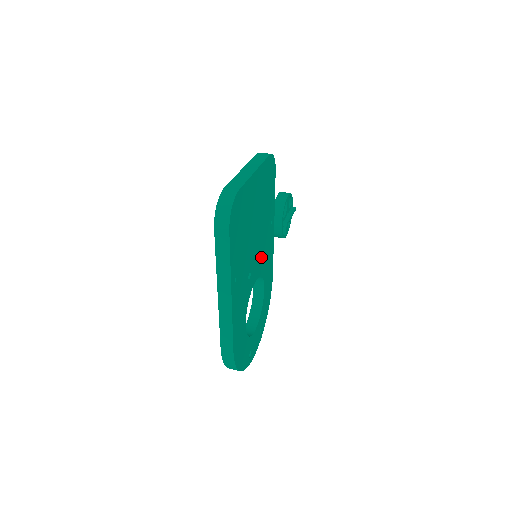
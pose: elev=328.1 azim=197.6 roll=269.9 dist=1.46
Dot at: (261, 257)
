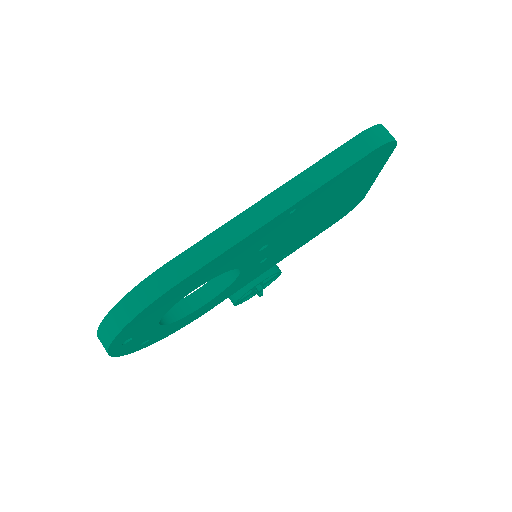
Dot at: (260, 262)
